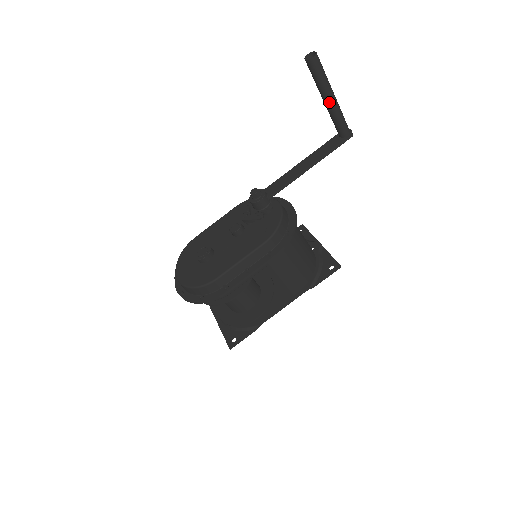
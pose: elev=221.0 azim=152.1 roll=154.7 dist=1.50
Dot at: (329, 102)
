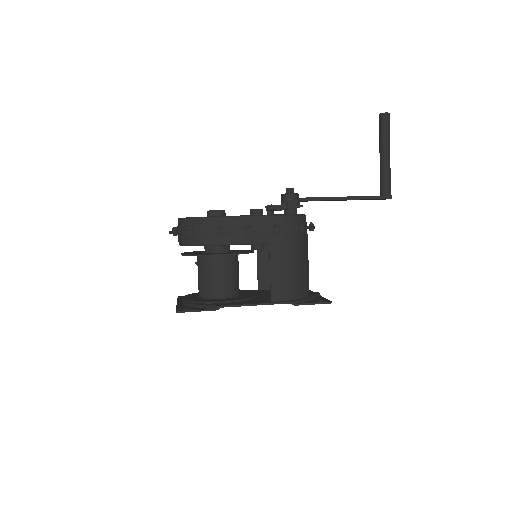
Dot at: (384, 156)
